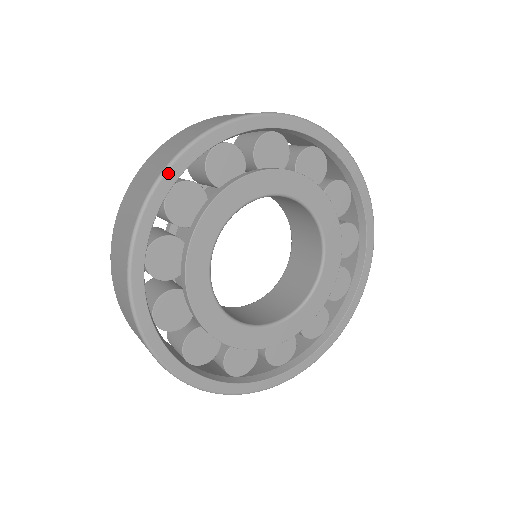
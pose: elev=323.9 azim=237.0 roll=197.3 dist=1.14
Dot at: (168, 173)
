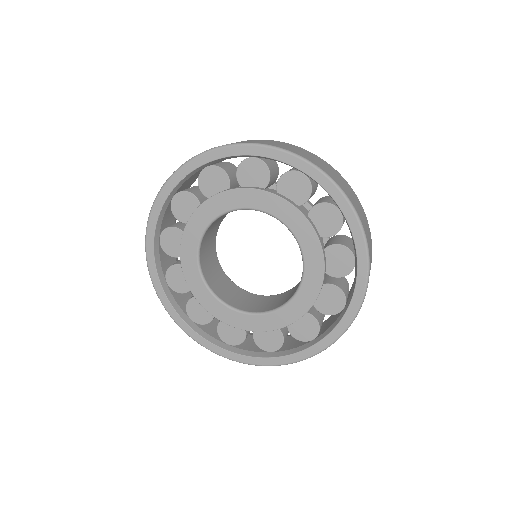
Dot at: (206, 154)
